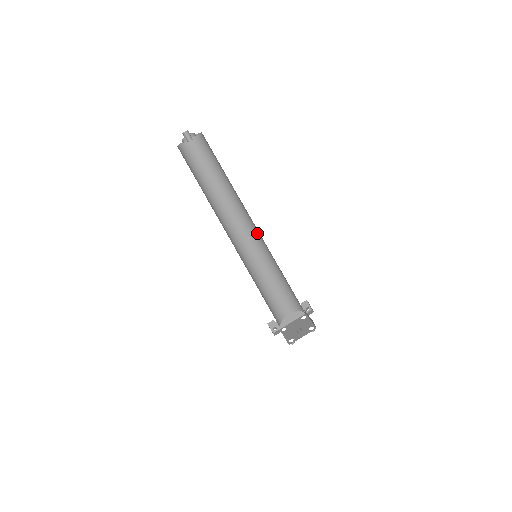
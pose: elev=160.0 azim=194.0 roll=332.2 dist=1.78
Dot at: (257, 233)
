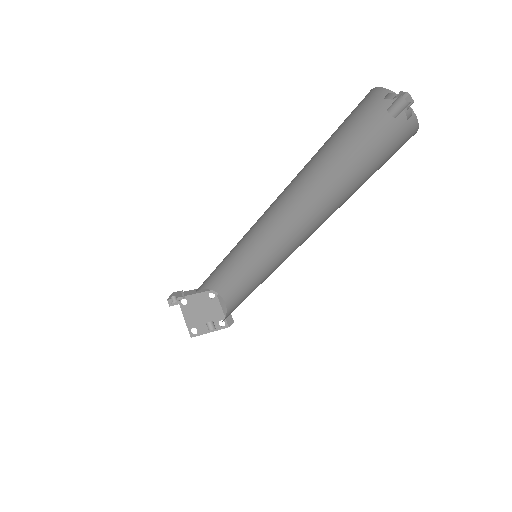
Dot at: (282, 231)
